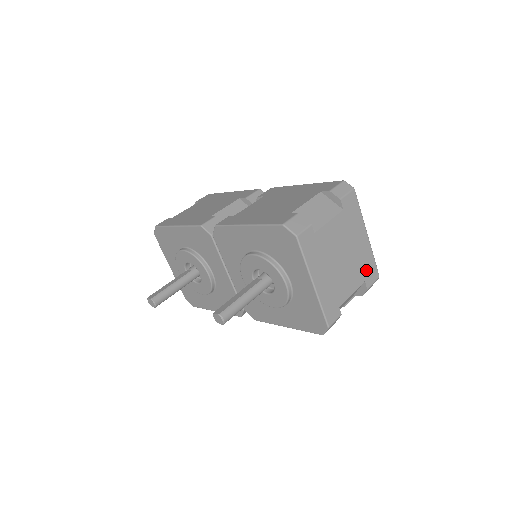
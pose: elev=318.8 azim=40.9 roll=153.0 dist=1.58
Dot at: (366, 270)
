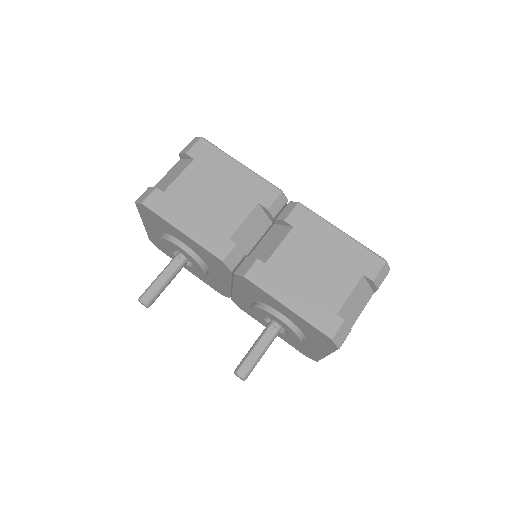
Dot at: occluded
